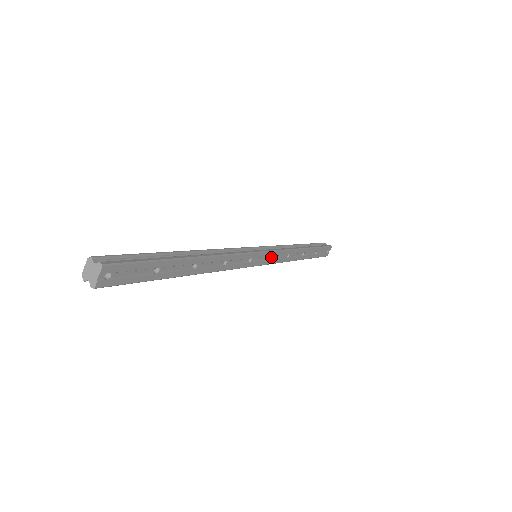
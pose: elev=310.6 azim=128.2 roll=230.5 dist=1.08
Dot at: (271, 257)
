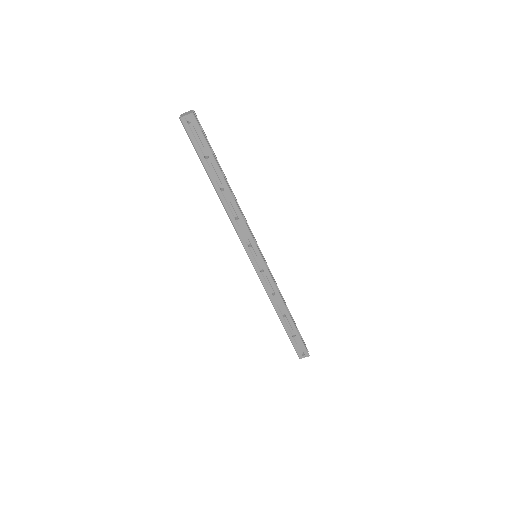
Dot at: (263, 272)
